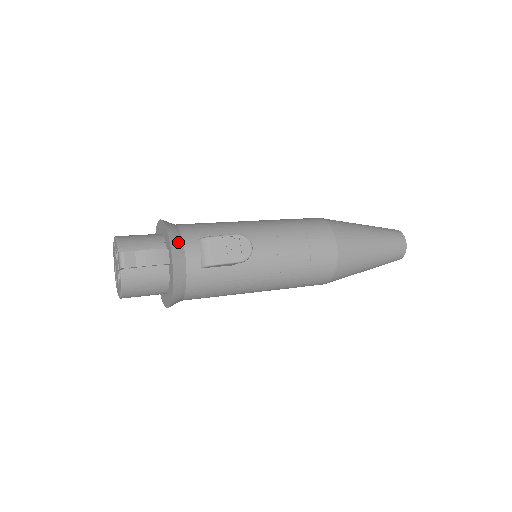
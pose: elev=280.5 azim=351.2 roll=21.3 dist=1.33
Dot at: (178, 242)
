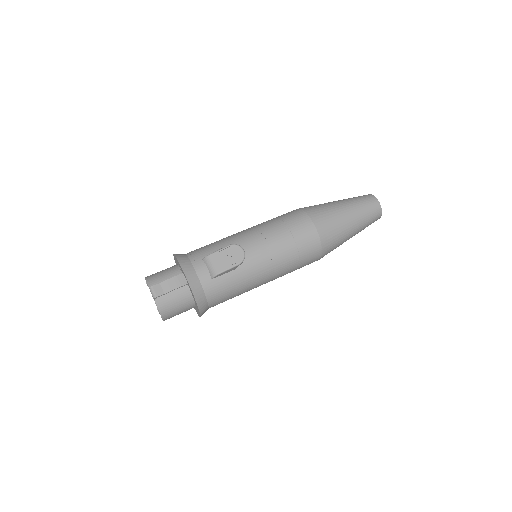
Dot at: (188, 266)
